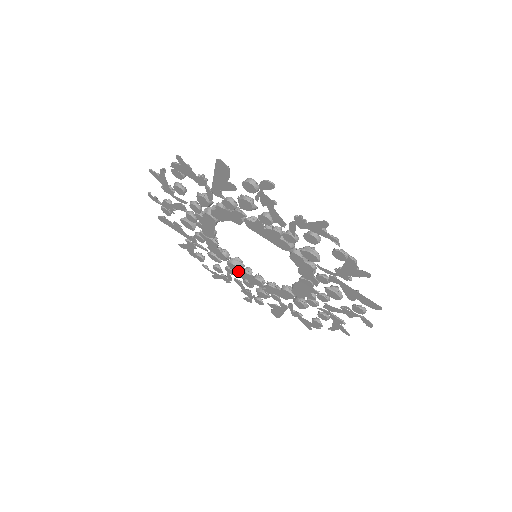
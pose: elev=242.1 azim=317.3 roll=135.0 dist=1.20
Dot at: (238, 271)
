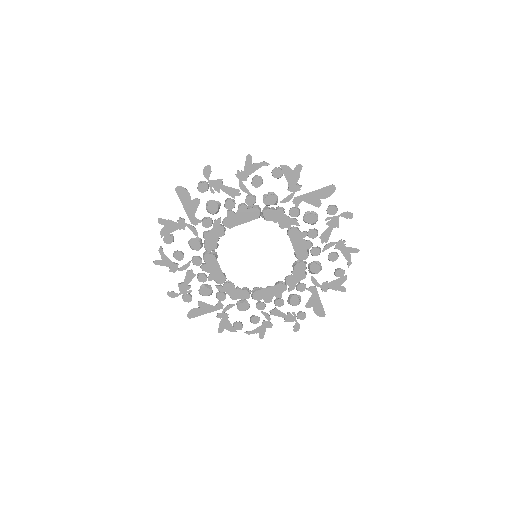
Dot at: (263, 295)
